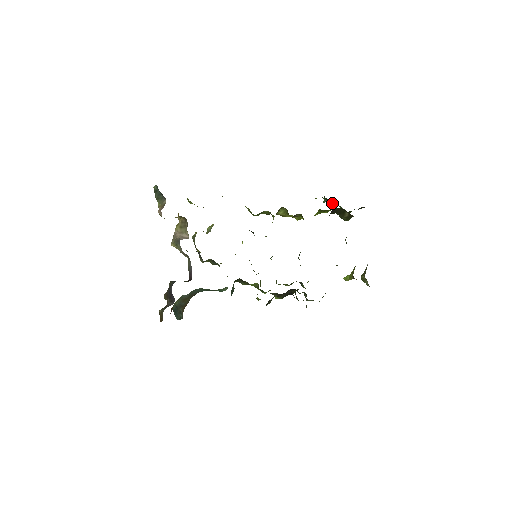
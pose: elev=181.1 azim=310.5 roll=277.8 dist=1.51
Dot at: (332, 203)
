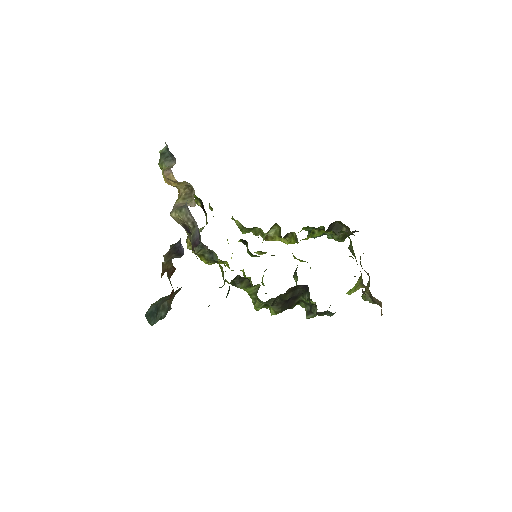
Dot at: occluded
